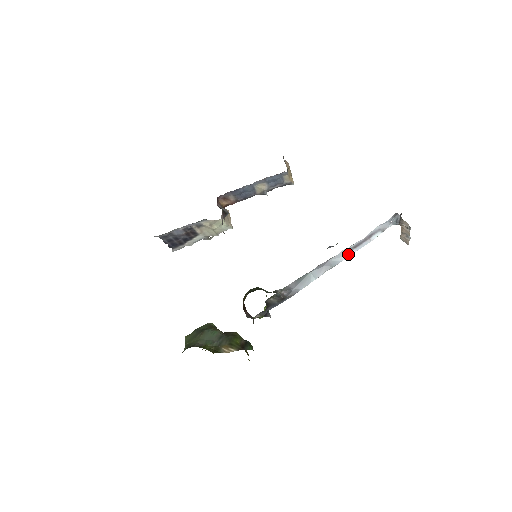
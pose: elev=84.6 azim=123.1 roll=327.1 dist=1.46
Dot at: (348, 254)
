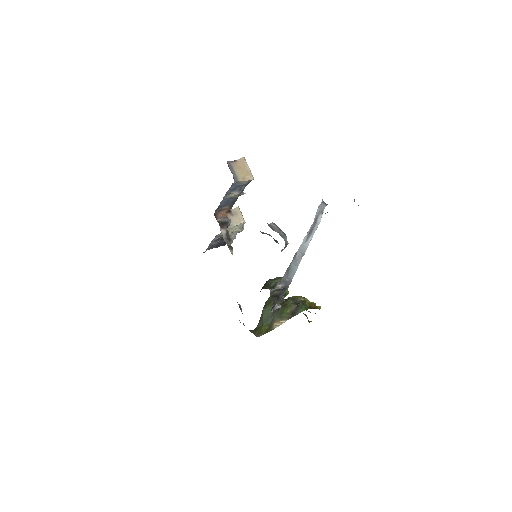
Dot at: (308, 241)
